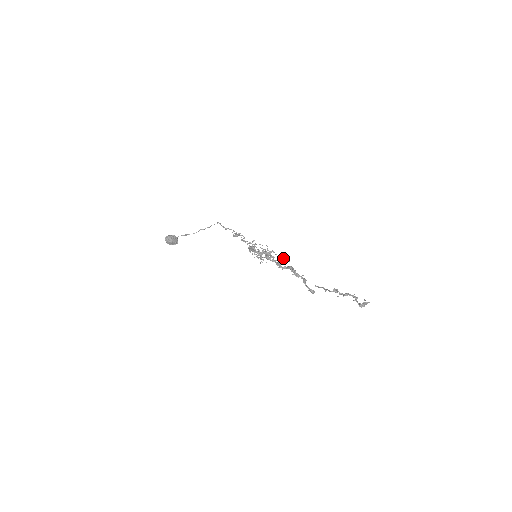
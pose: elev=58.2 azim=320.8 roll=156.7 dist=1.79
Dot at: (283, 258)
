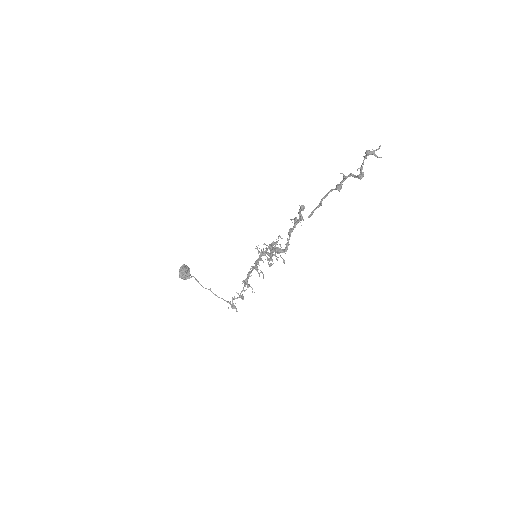
Dot at: (284, 252)
